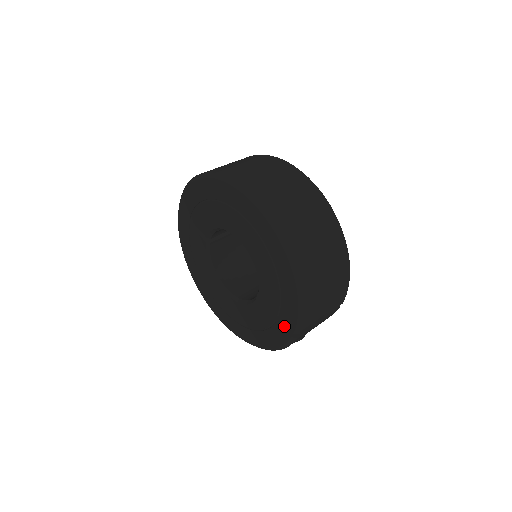
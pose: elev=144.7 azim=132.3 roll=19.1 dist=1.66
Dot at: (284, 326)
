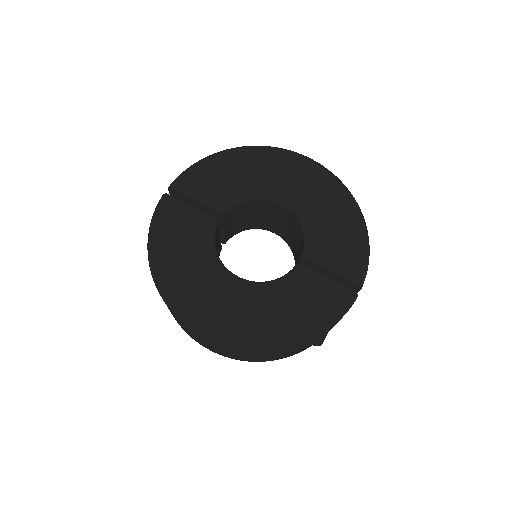
Dot at: (341, 285)
